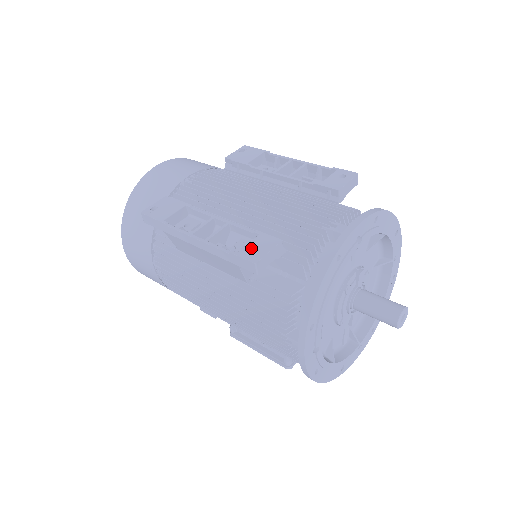
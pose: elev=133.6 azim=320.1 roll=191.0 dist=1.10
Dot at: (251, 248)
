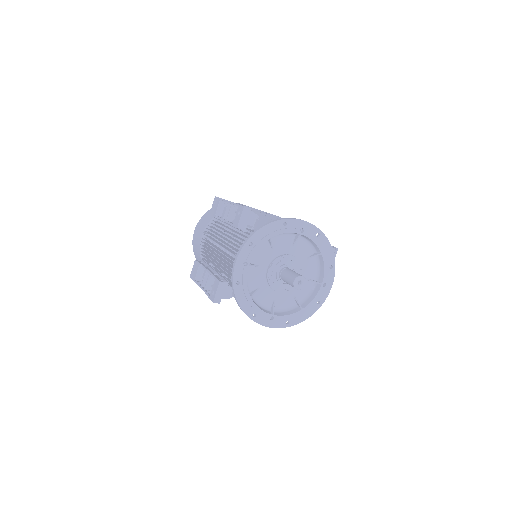
Dot at: (212, 292)
